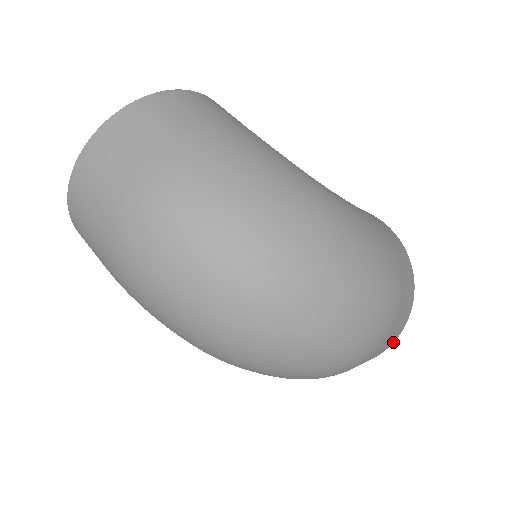
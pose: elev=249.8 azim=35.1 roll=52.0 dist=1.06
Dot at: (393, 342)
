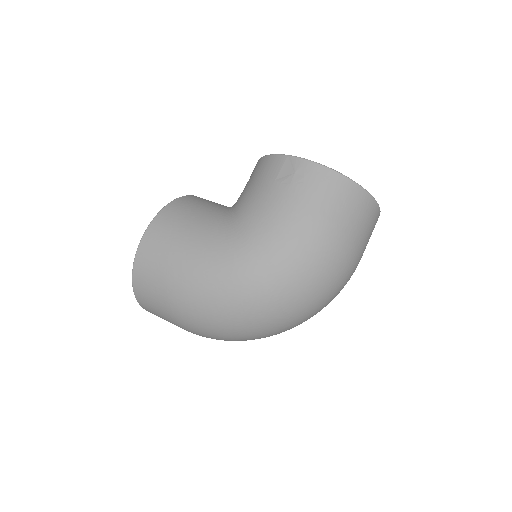
Dot at: (379, 211)
